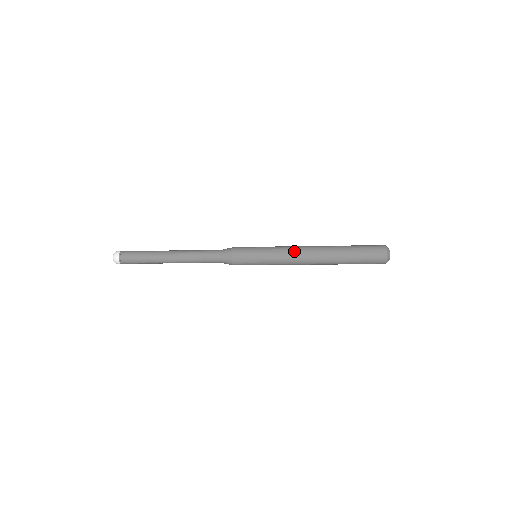
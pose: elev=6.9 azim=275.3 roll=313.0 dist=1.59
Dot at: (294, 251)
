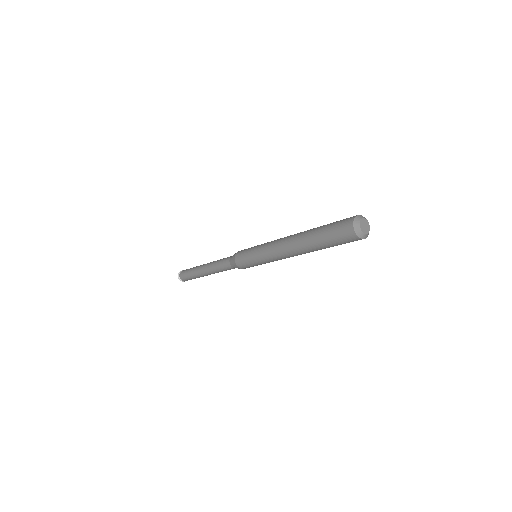
Dot at: (274, 247)
